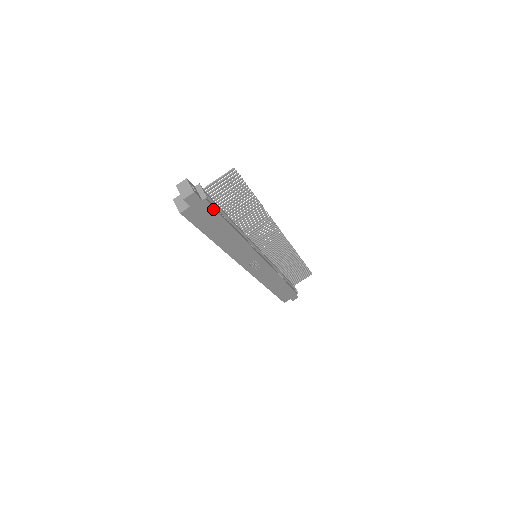
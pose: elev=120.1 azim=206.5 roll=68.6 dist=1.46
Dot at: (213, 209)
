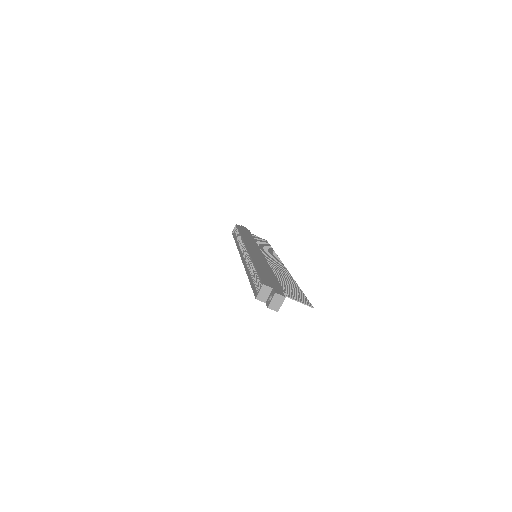
Dot at: occluded
